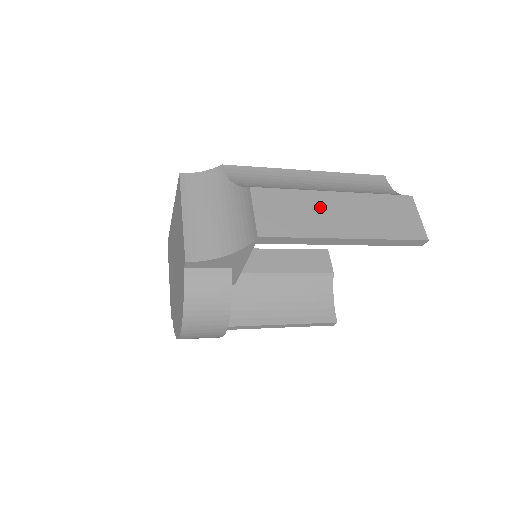
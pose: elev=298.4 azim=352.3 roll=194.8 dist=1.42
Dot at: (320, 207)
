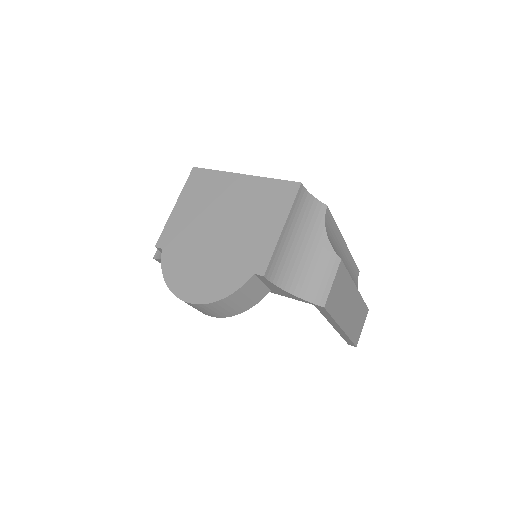
Dot at: (348, 297)
